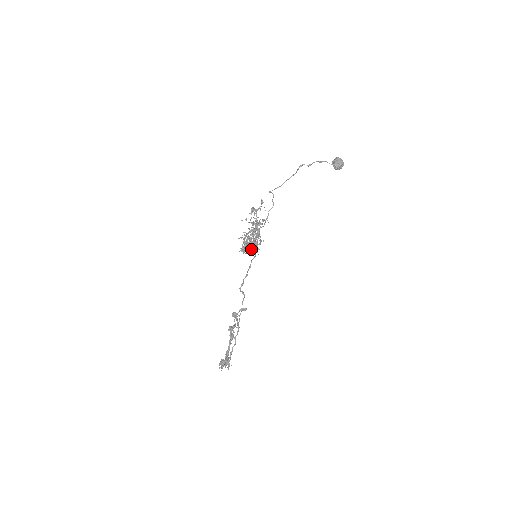
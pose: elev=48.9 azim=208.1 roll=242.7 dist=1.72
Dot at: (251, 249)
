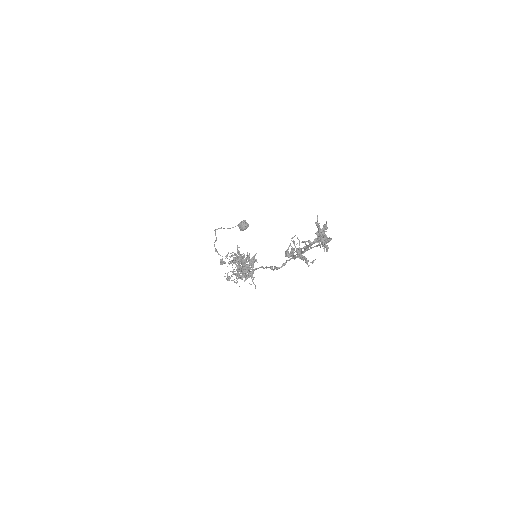
Dot at: occluded
